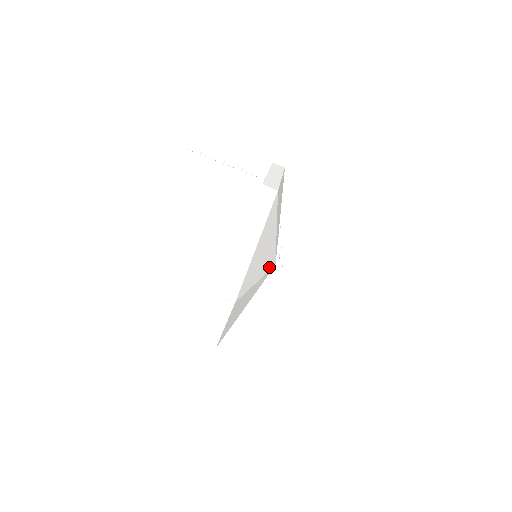
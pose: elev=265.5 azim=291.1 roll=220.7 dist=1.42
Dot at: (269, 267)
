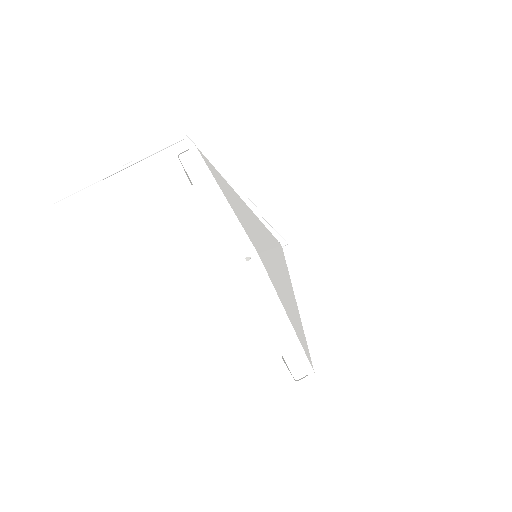
Dot at: (285, 266)
